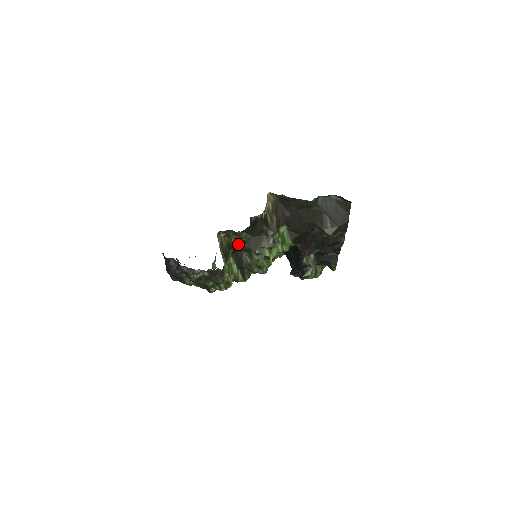
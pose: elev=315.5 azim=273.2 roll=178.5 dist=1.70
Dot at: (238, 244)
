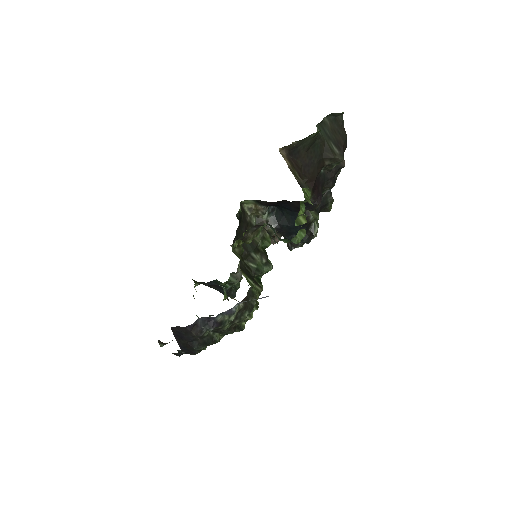
Dot at: occluded
